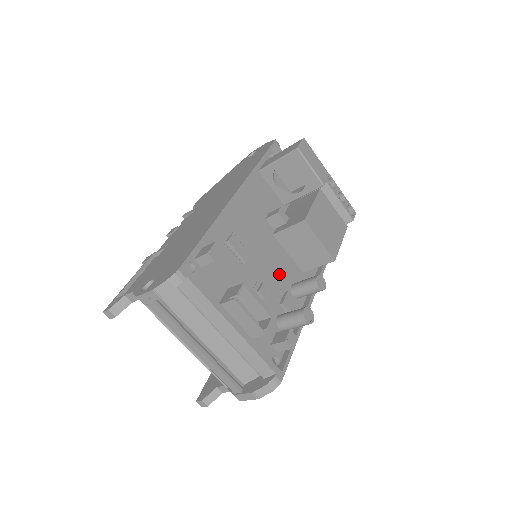
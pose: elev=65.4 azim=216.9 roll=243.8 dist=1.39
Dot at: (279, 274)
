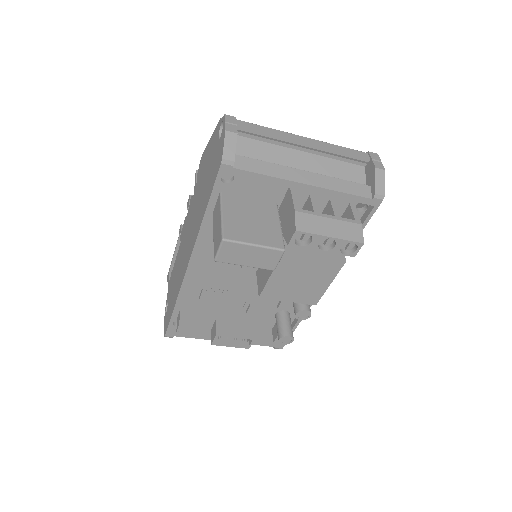
Dot at: occluded
